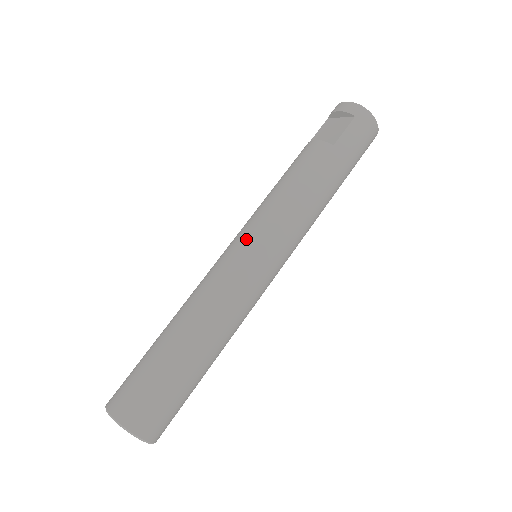
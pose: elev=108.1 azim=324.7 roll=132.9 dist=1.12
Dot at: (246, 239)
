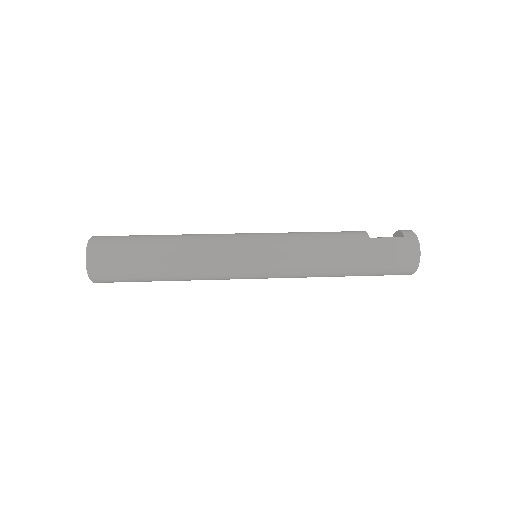
Dot at: (257, 234)
